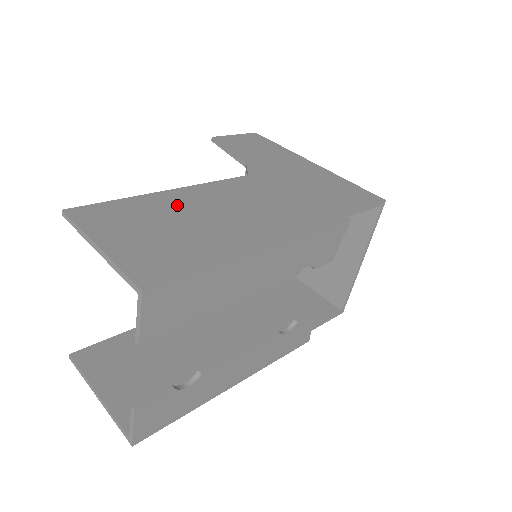
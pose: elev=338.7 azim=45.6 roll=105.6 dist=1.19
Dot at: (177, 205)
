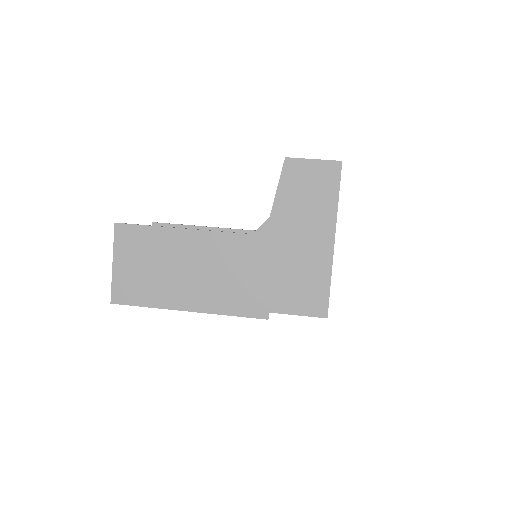
Dot at: (173, 248)
